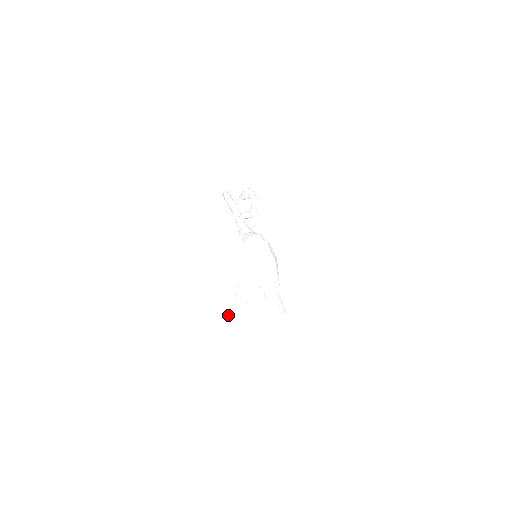
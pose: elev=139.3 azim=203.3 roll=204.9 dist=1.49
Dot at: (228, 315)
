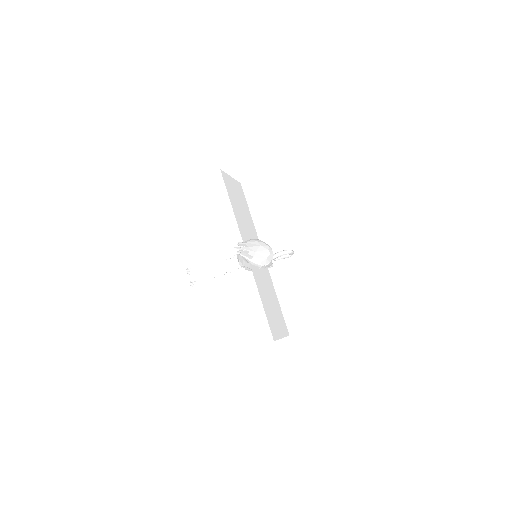
Dot at: (192, 269)
